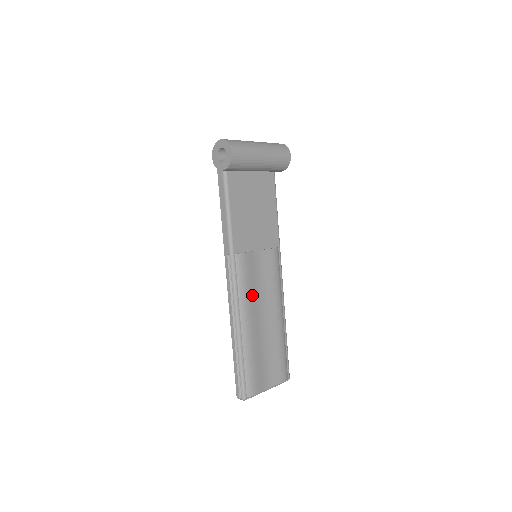
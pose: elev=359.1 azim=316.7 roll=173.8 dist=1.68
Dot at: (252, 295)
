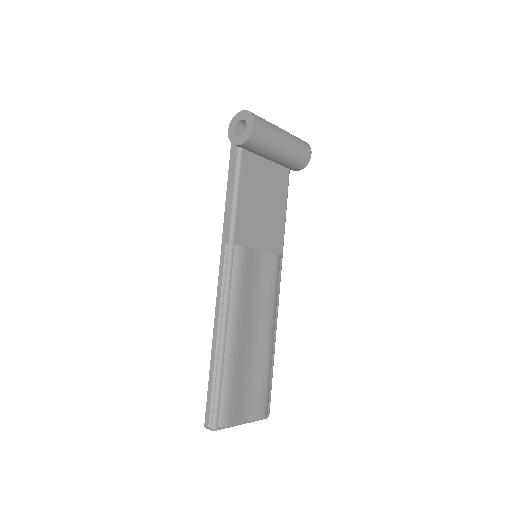
Dot at: (245, 299)
